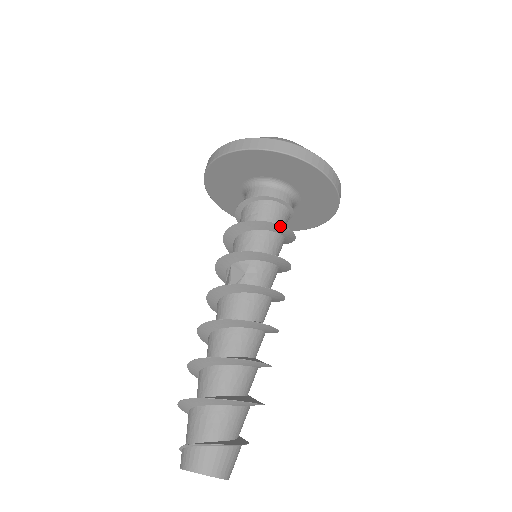
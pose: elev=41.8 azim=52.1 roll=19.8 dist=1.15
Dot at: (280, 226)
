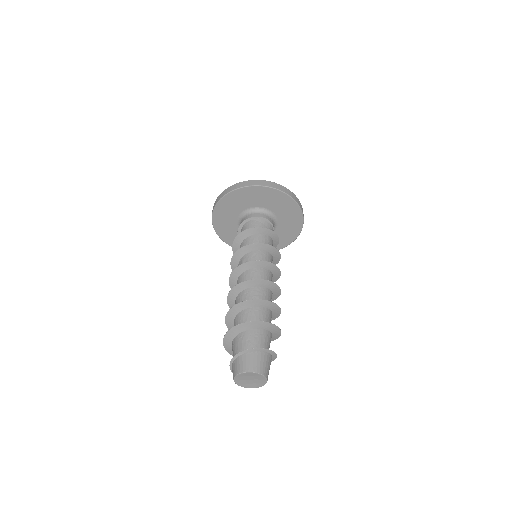
Dot at: (252, 229)
